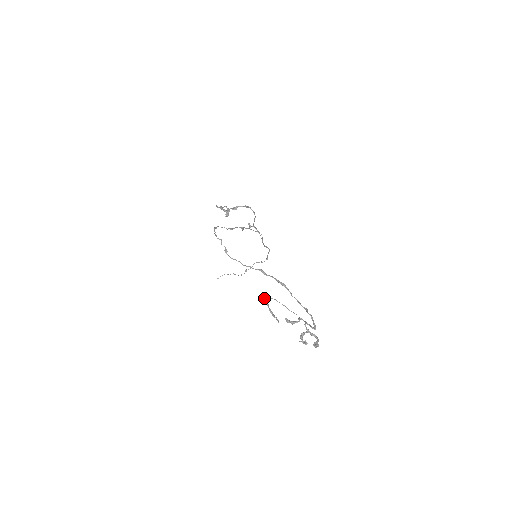
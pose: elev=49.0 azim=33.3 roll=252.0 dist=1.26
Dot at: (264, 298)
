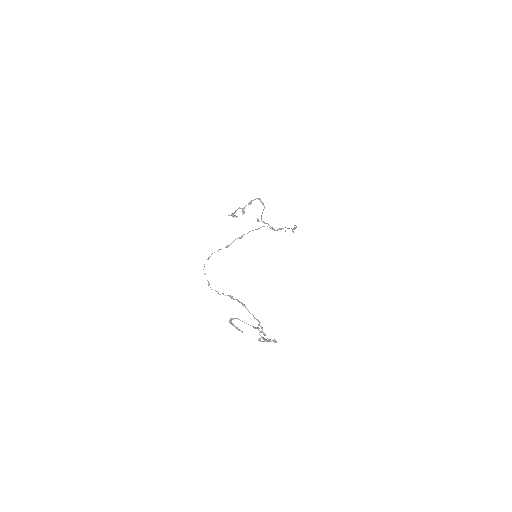
Dot at: (229, 320)
